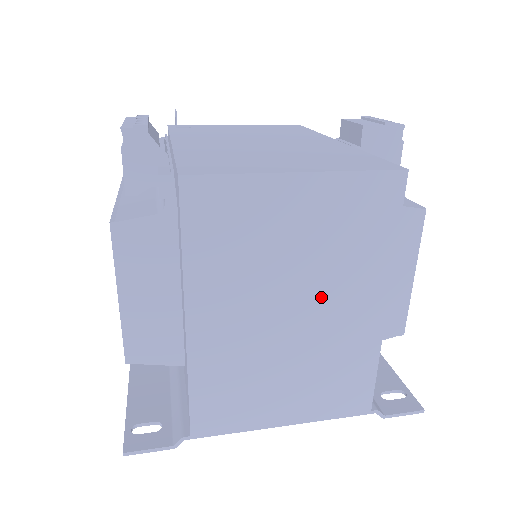
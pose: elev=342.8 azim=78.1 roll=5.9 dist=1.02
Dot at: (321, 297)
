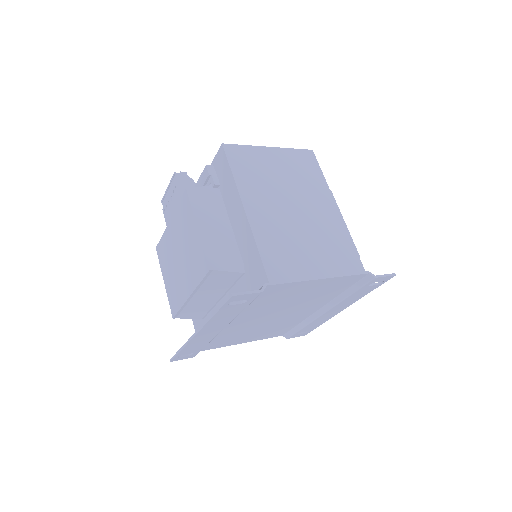
Dot at: (304, 200)
